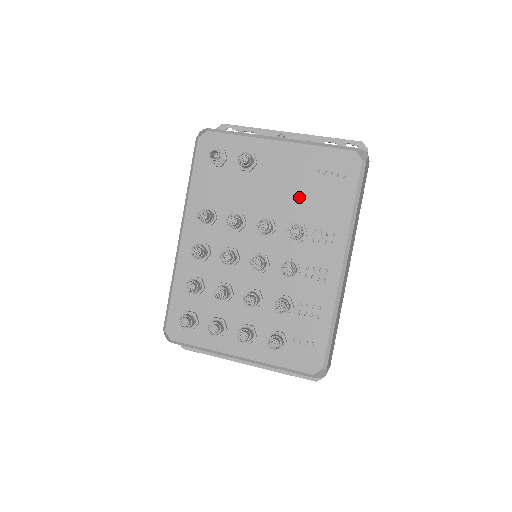
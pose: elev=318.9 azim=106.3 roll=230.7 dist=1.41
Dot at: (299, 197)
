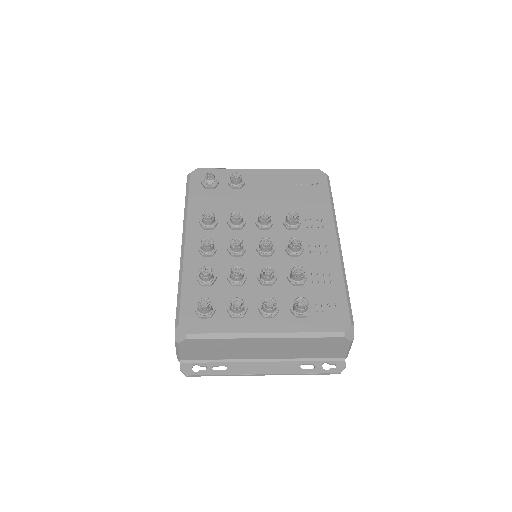
Dot at: (286, 200)
